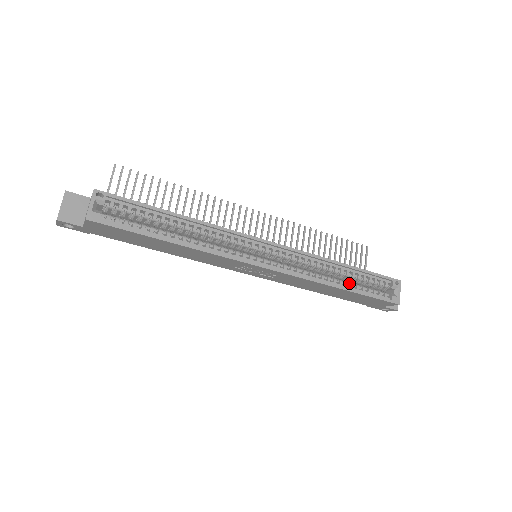
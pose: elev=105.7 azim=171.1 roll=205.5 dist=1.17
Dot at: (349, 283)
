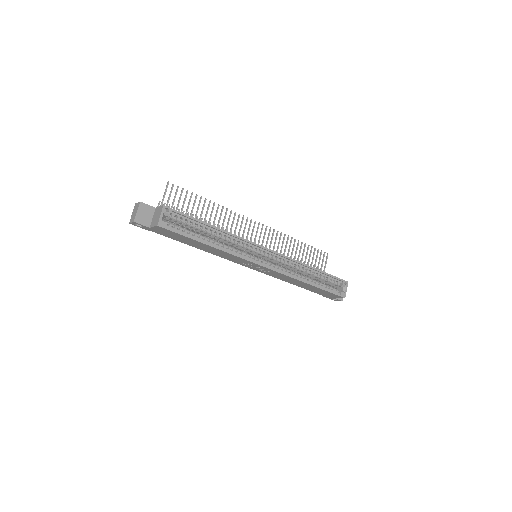
Dot at: (315, 281)
